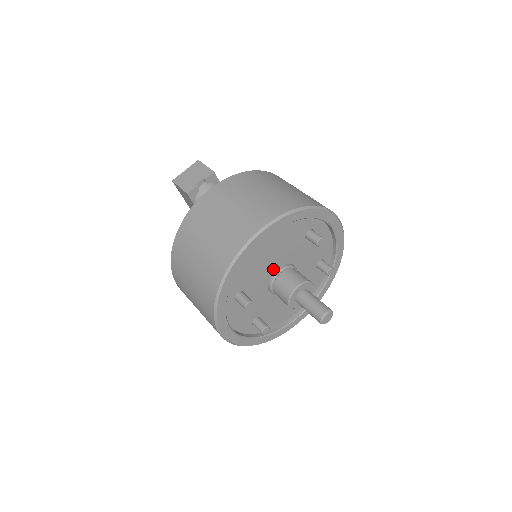
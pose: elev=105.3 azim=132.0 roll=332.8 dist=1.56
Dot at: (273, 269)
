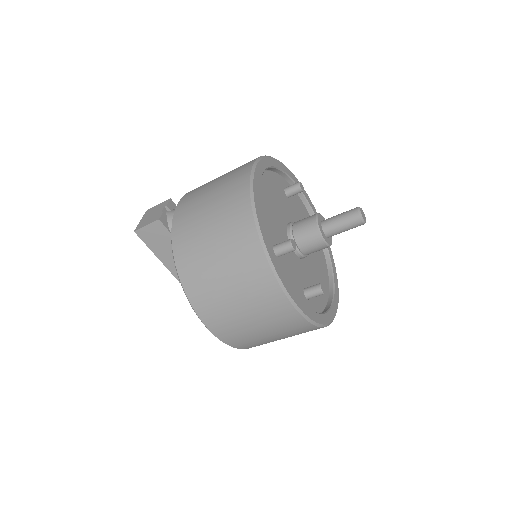
Dot at: (284, 225)
